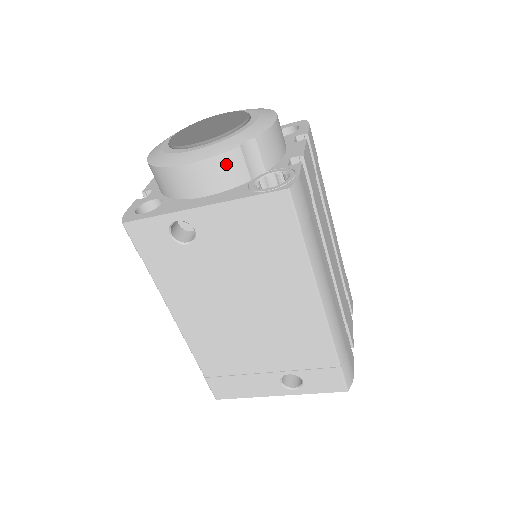
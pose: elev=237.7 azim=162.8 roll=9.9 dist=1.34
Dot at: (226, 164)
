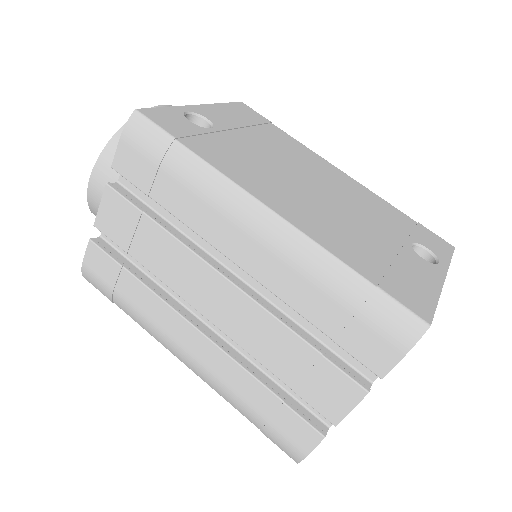
Dot at: occluded
